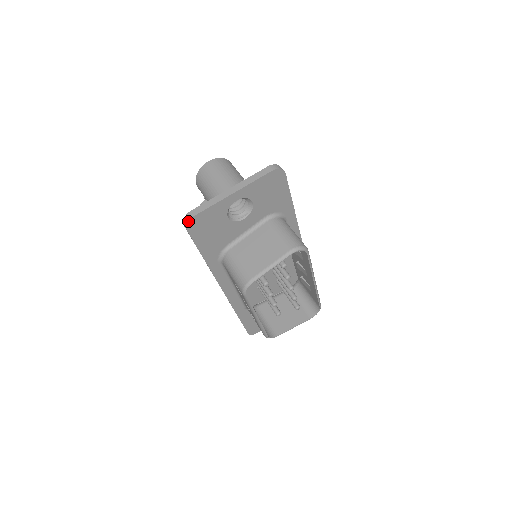
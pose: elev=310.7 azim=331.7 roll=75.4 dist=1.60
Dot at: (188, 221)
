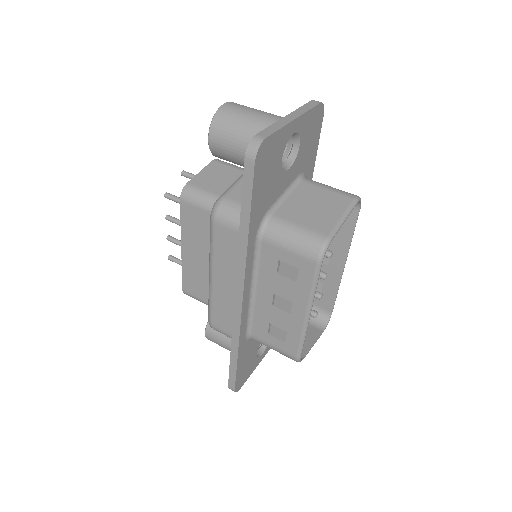
Dot at: (260, 144)
